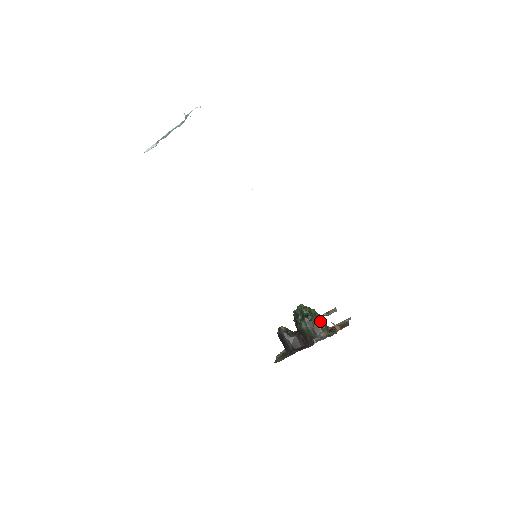
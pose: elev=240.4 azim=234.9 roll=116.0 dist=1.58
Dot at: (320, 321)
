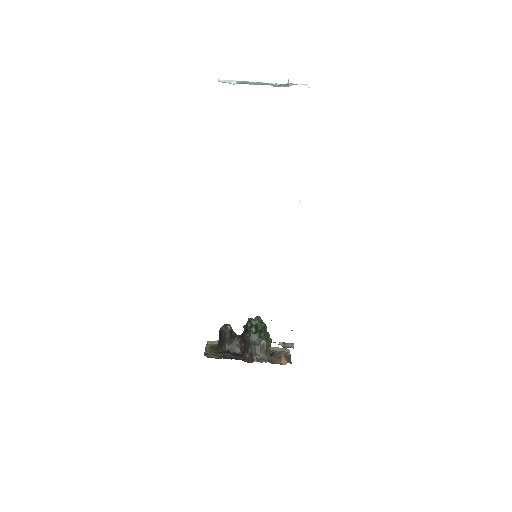
Dot at: (269, 343)
